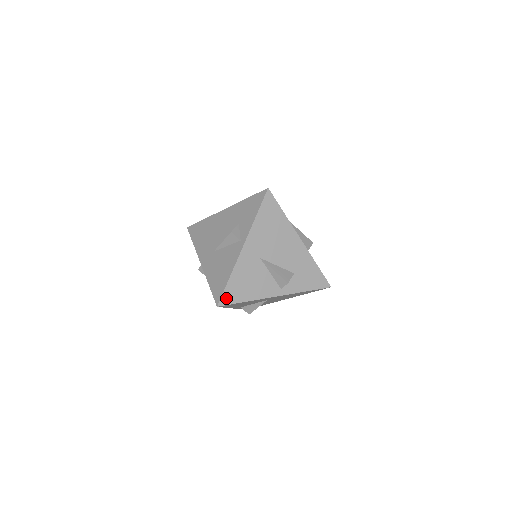
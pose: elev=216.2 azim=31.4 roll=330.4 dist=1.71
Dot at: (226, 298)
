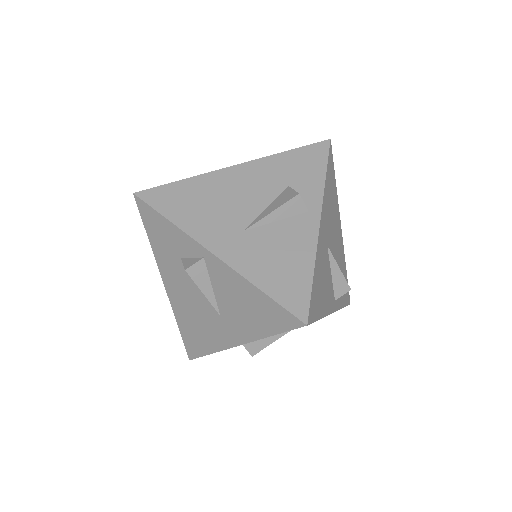
Dot at: (312, 309)
